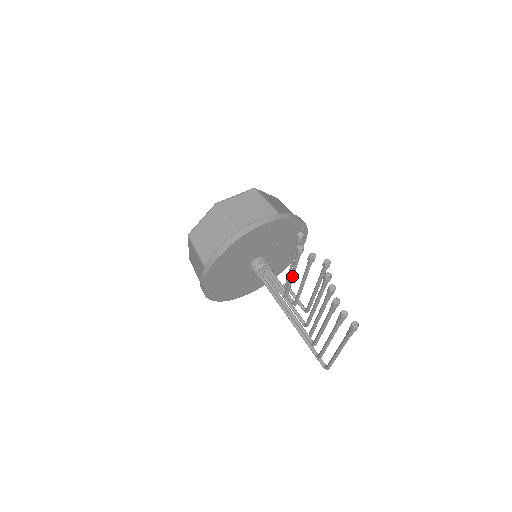
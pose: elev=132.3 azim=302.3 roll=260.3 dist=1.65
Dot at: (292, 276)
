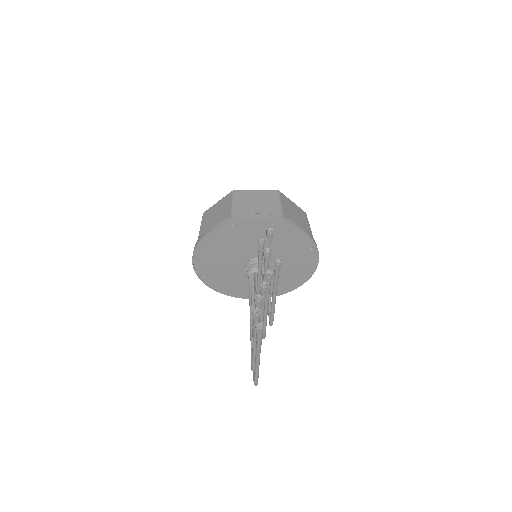
Dot at: (258, 274)
